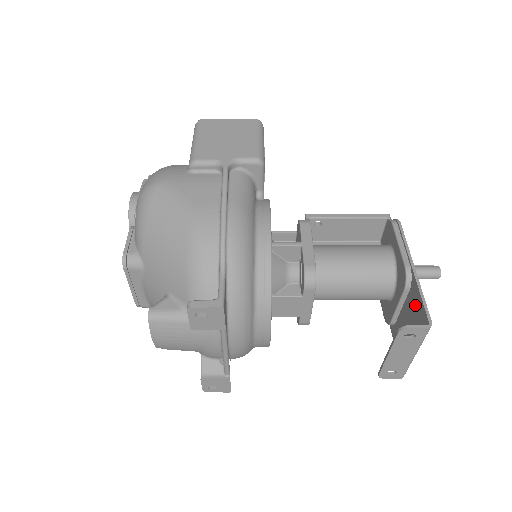
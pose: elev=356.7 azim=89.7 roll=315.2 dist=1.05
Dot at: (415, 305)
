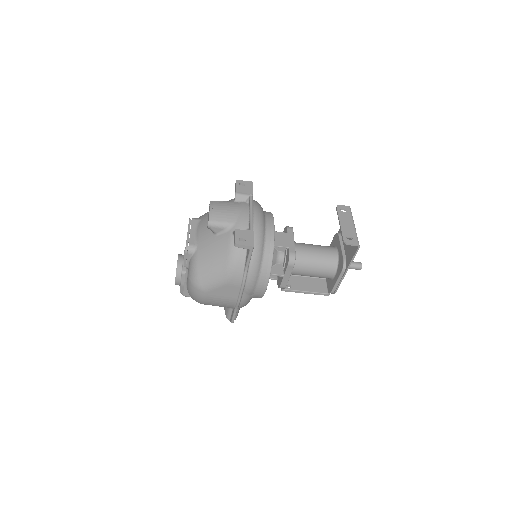
Dot at: occluded
